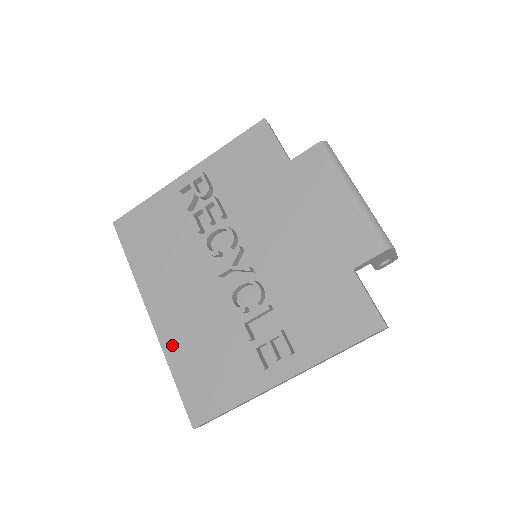
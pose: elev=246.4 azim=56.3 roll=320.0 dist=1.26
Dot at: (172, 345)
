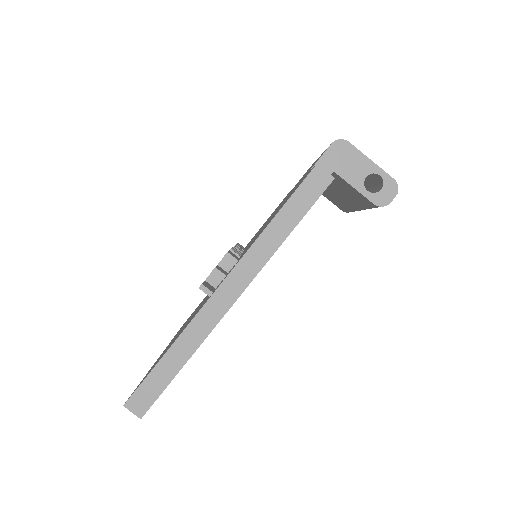
Dot at: occluded
